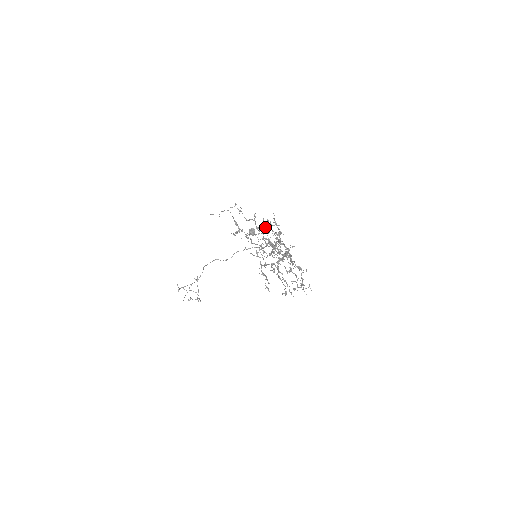
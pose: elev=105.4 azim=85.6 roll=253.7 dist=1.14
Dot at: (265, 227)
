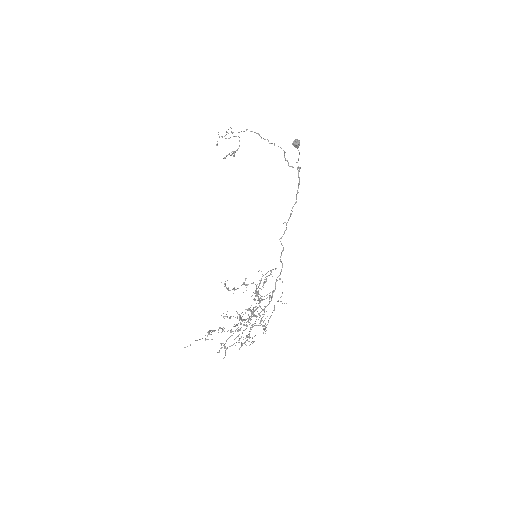
Dot at: occluded
